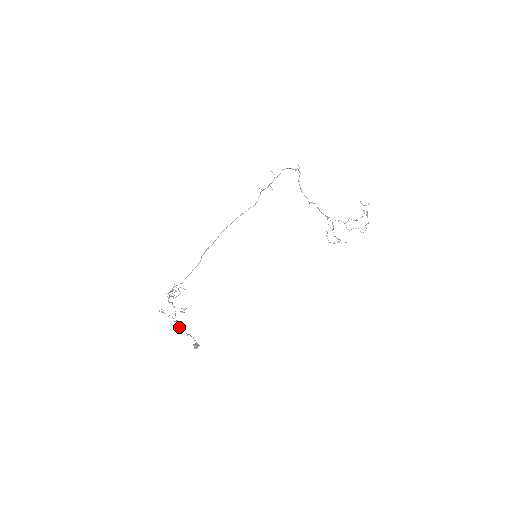
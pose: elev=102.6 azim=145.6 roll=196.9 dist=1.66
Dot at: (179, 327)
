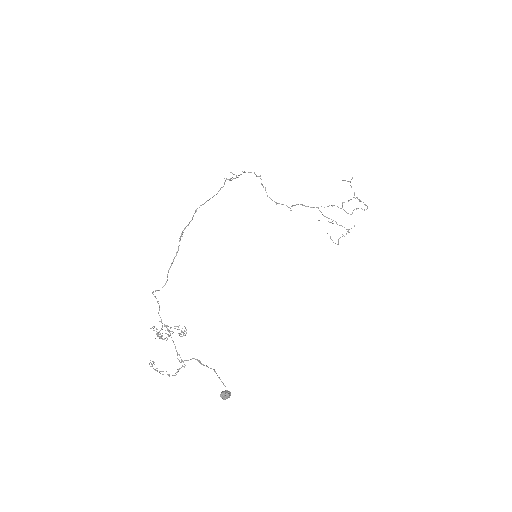
Dot at: (185, 360)
